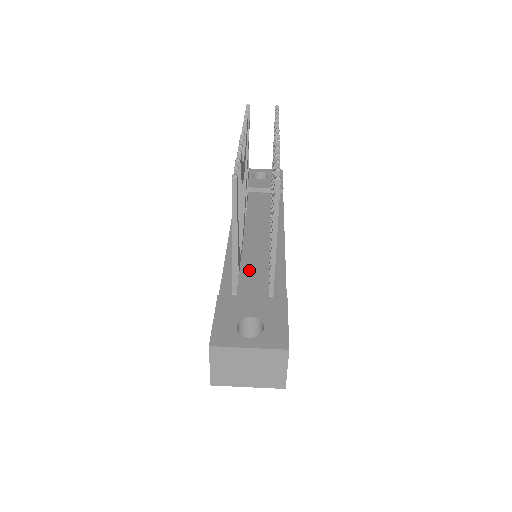
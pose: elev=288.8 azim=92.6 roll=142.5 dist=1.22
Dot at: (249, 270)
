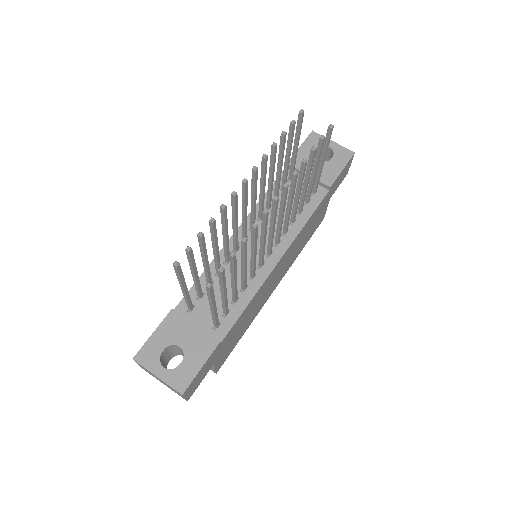
Dot at: occluded
